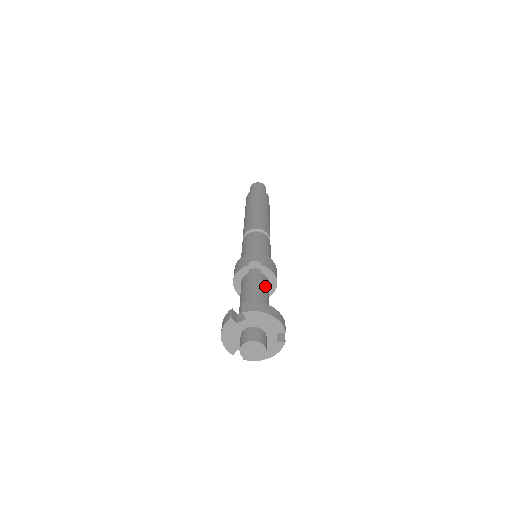
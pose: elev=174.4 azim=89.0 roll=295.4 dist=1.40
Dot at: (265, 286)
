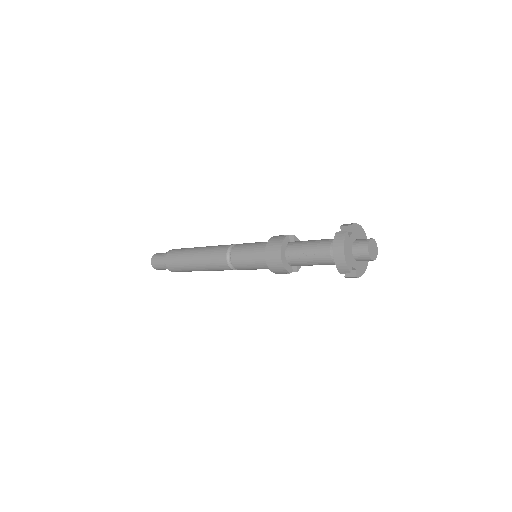
Dot at: occluded
